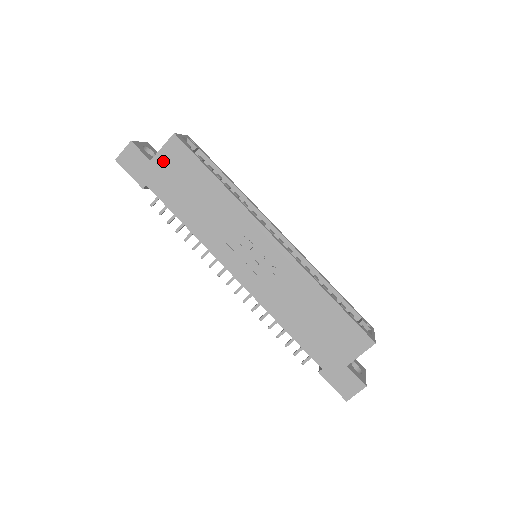
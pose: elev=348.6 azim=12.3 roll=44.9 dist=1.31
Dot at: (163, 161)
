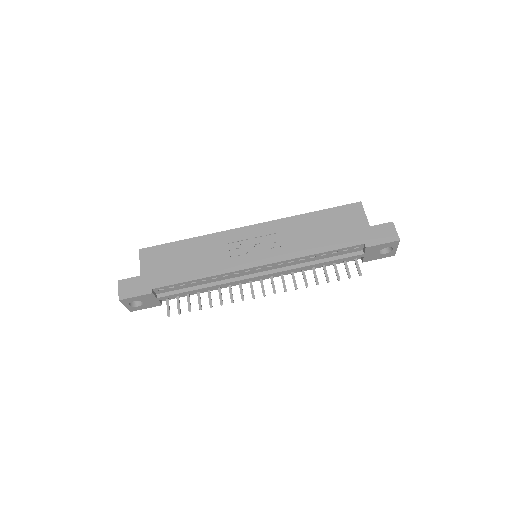
Dot at: (148, 267)
